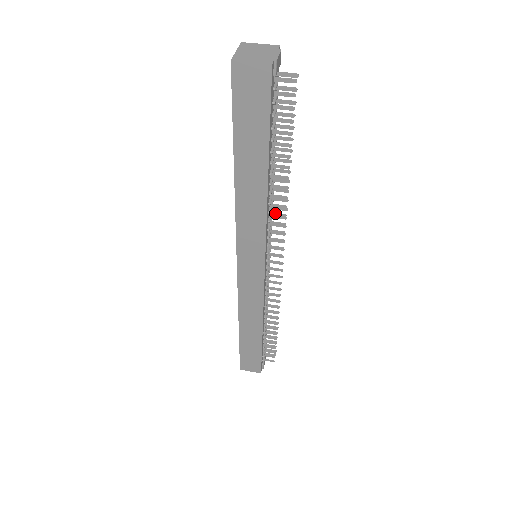
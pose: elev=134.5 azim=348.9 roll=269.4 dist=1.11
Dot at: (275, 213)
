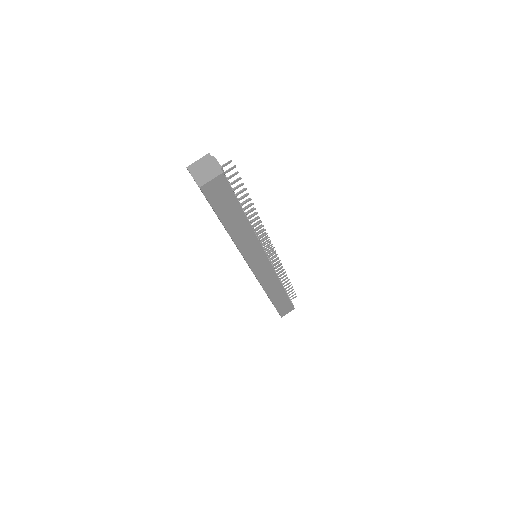
Dot at: (257, 229)
